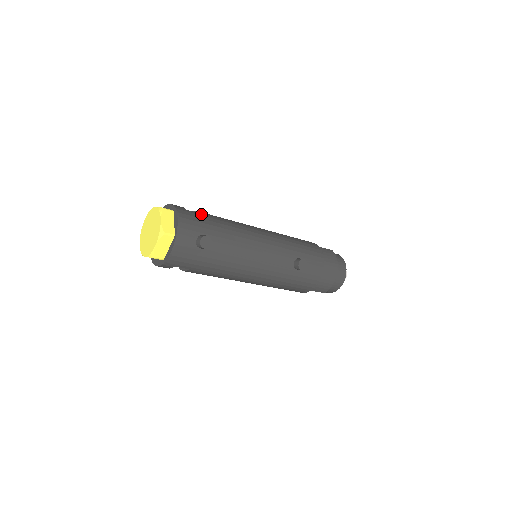
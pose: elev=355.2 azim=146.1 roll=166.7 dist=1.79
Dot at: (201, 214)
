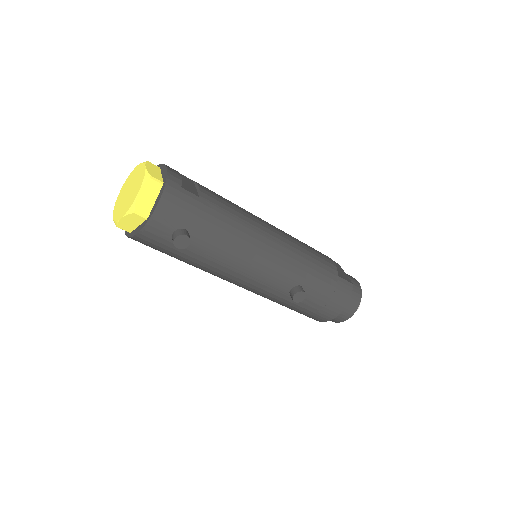
Dot at: (199, 198)
